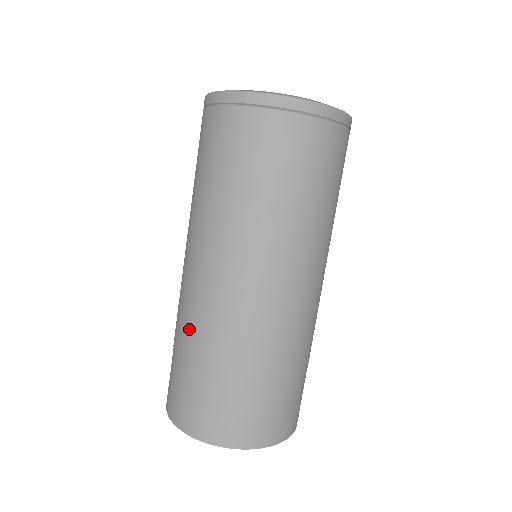
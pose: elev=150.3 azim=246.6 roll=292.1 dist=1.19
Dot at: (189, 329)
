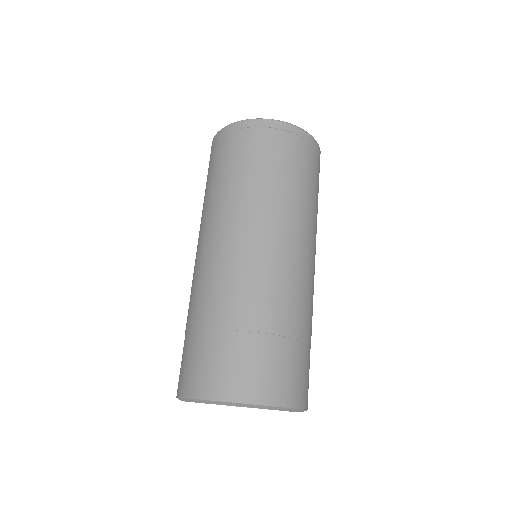
Dot at: (189, 304)
